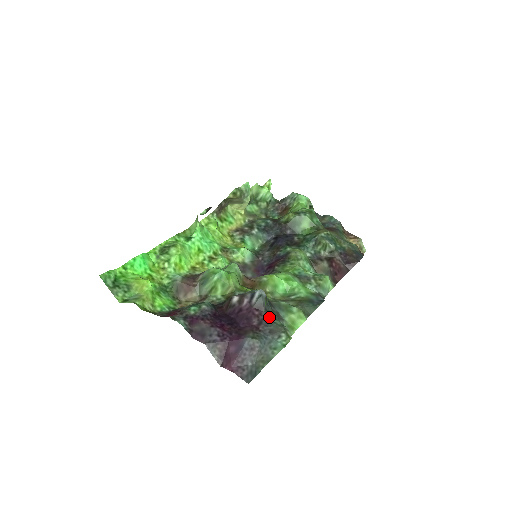
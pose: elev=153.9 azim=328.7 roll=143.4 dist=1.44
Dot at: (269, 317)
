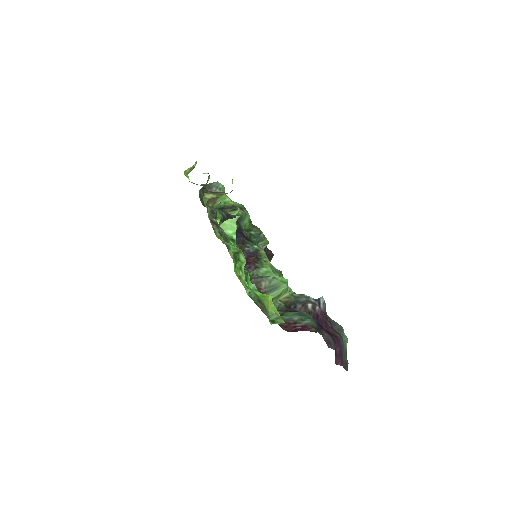
Dot at: occluded
